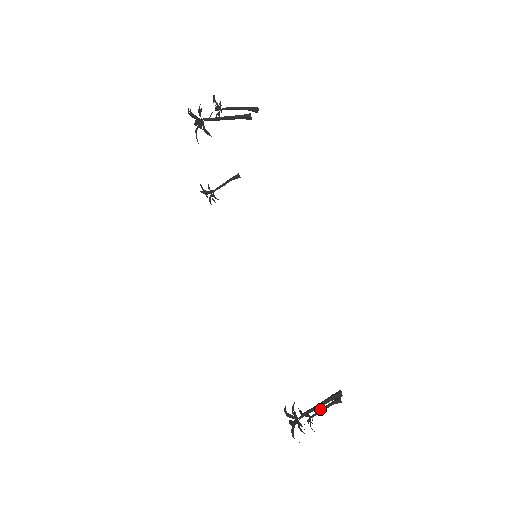
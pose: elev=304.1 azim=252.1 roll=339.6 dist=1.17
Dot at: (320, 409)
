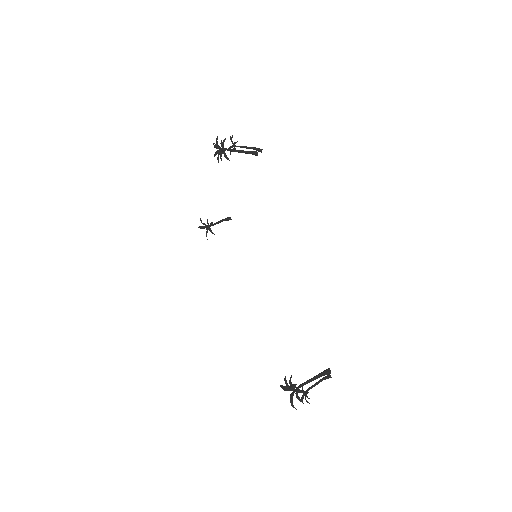
Dot at: (312, 385)
